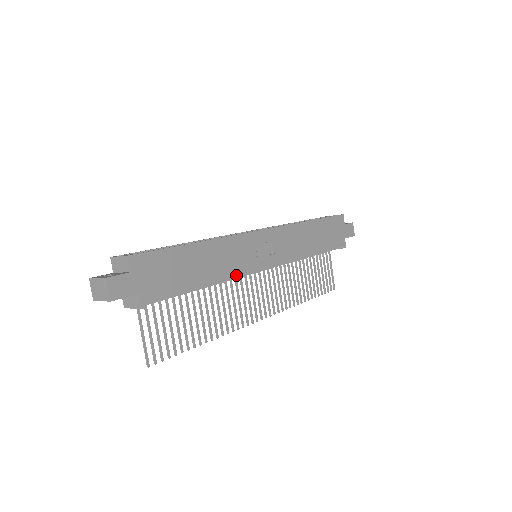
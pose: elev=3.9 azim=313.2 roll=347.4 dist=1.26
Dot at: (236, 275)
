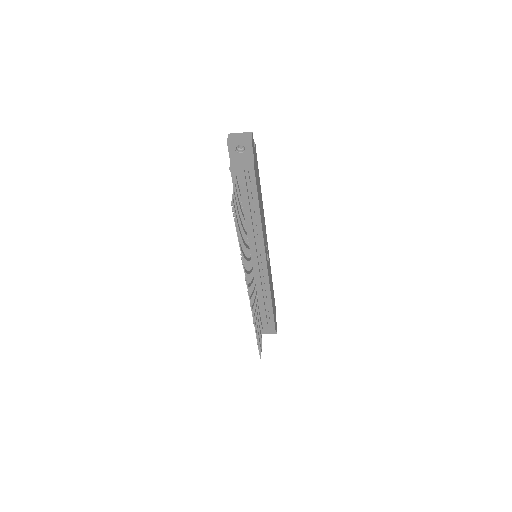
Dot at: (263, 236)
